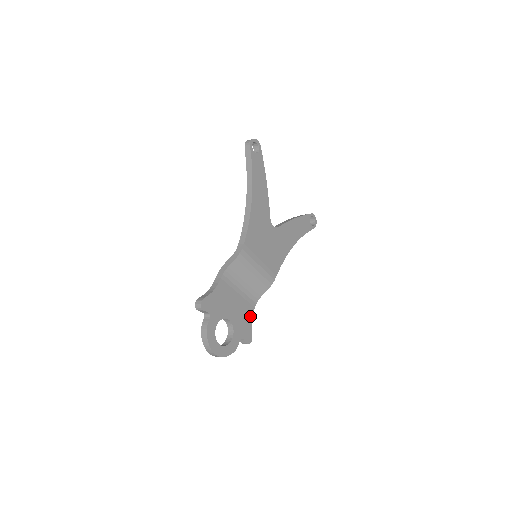
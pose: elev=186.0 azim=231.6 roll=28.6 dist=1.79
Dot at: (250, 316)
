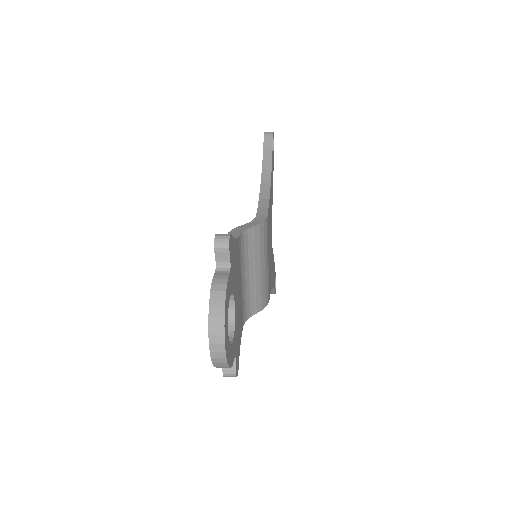
Dot at: (240, 333)
